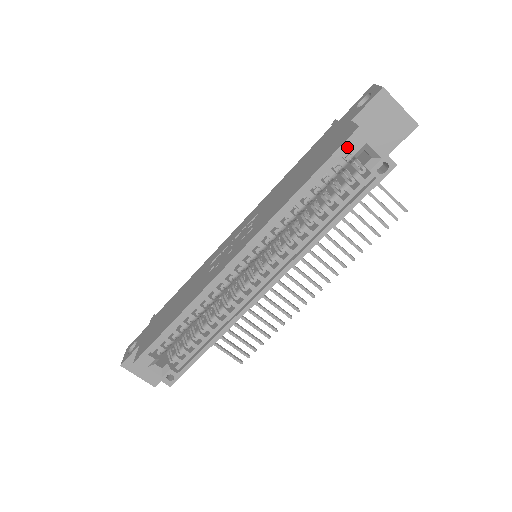
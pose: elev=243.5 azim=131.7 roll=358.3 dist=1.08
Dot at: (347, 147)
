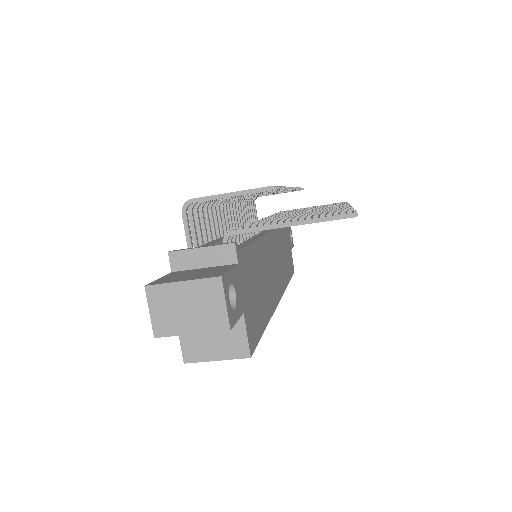
Dot at: occluded
